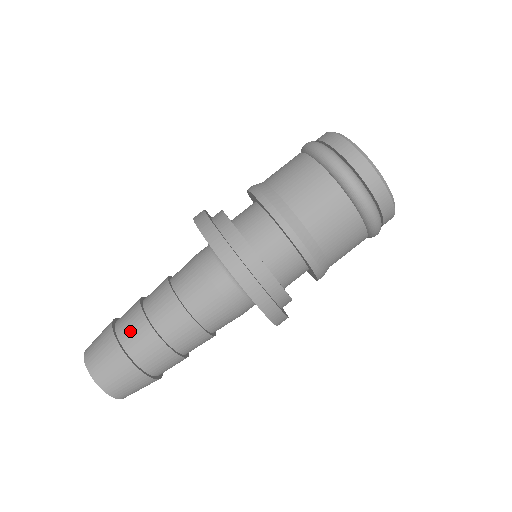
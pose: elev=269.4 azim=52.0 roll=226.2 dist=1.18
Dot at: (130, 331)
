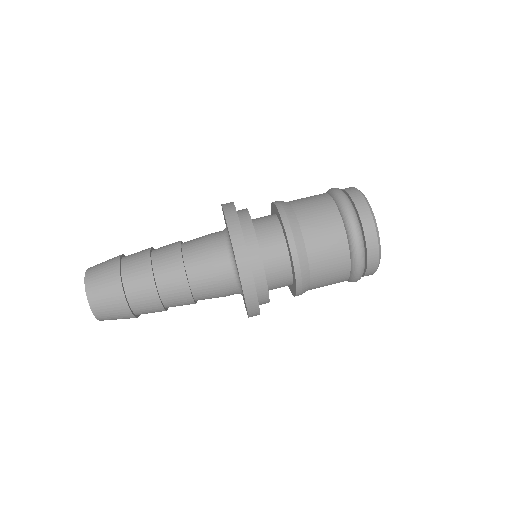
Dot at: (138, 290)
